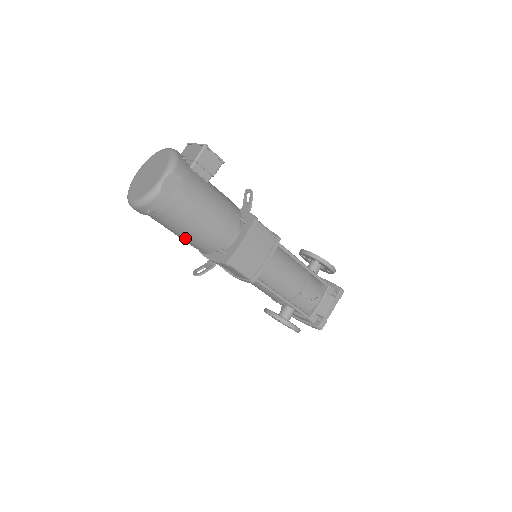
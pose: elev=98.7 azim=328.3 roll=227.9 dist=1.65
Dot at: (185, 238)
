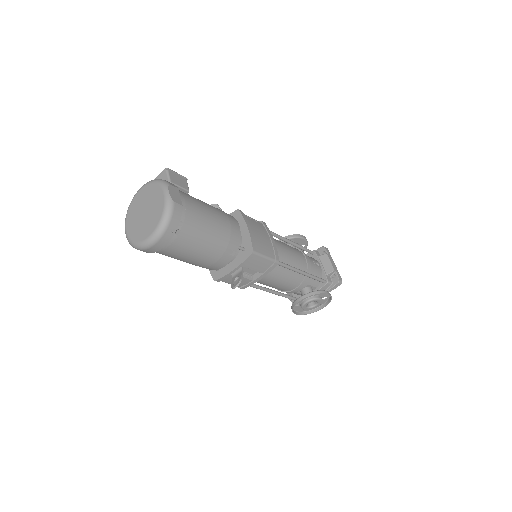
Dot at: (209, 251)
